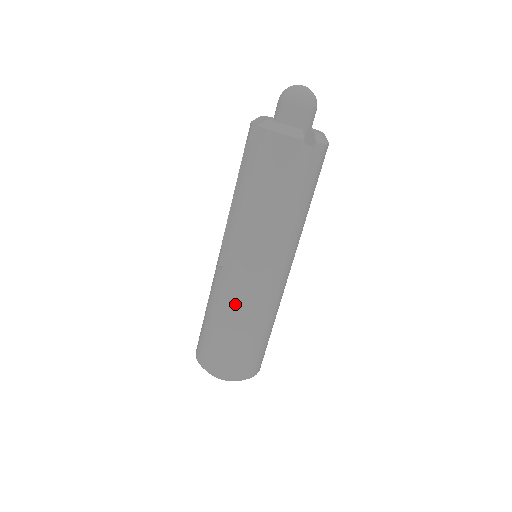
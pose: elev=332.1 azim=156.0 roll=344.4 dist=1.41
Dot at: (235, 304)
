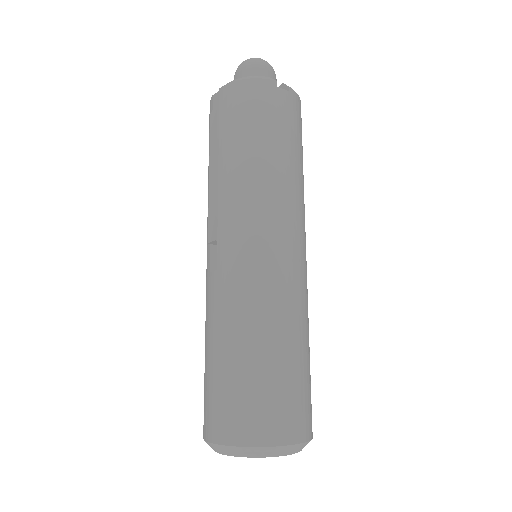
Dot at: (249, 303)
